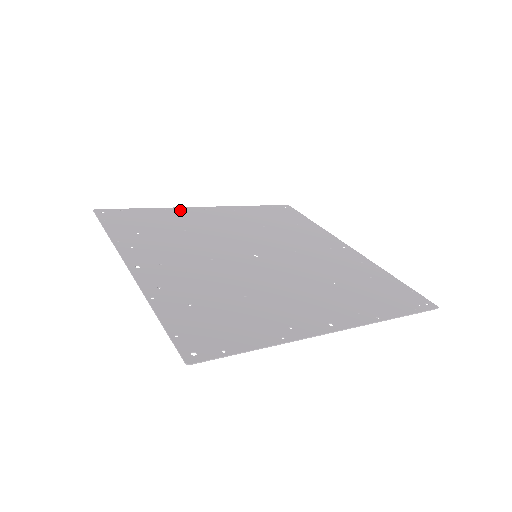
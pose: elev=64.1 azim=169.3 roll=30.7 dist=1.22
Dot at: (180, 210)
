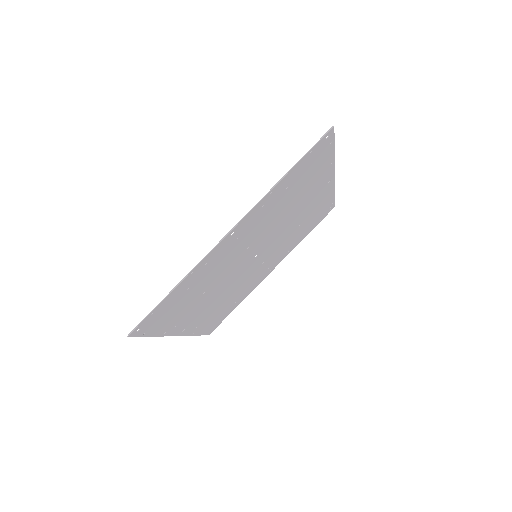
Dot at: (172, 330)
